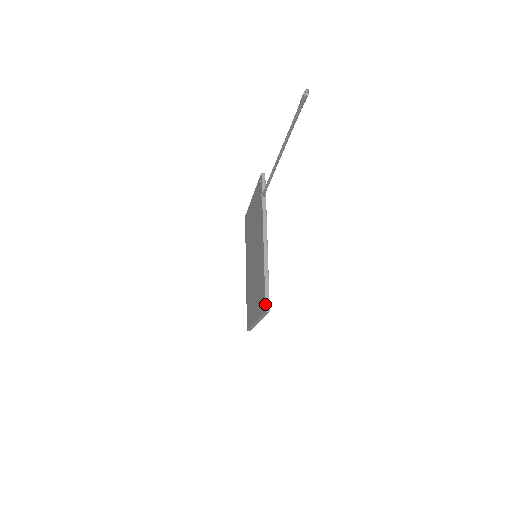
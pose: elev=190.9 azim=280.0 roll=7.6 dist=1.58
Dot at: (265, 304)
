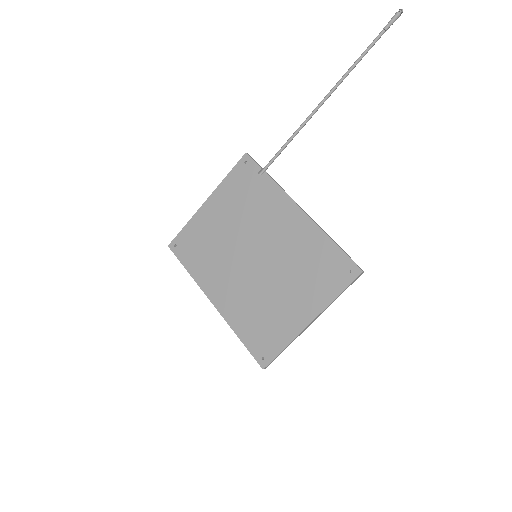
Dot at: (356, 264)
